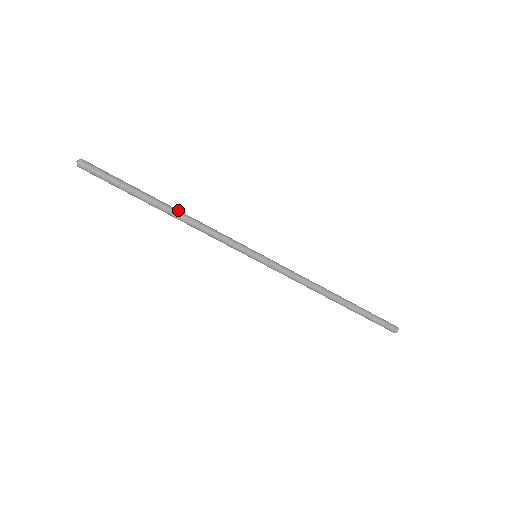
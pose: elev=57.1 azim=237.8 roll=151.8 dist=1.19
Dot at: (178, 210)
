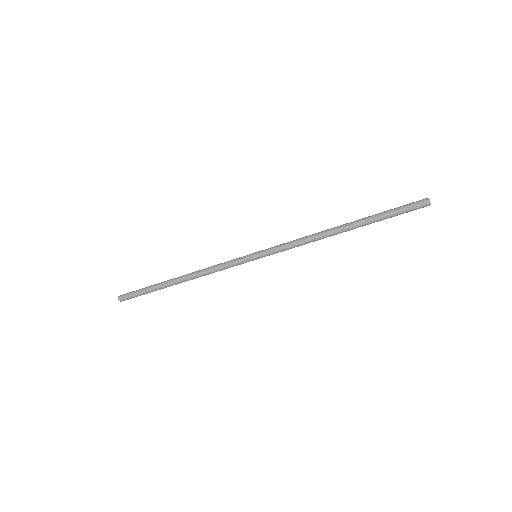
Dot at: (185, 278)
